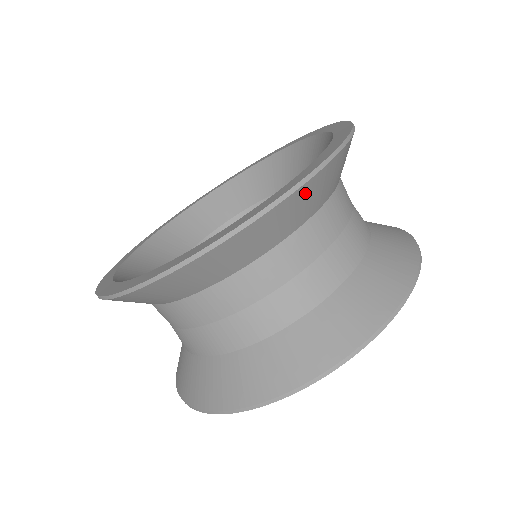
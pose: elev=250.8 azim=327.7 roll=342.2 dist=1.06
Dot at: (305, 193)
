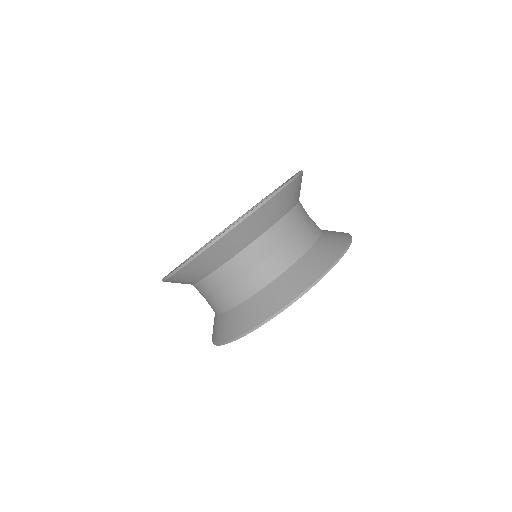
Dot at: (234, 235)
